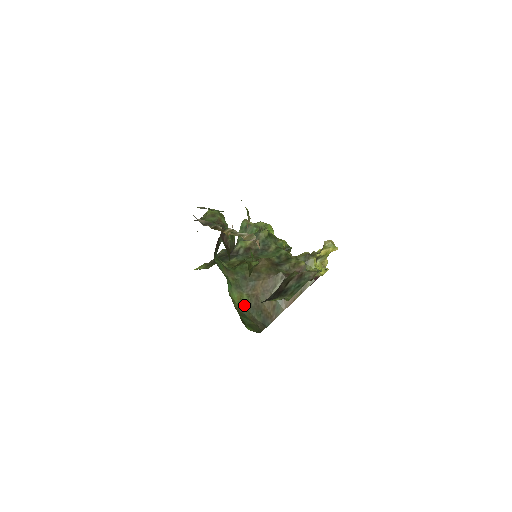
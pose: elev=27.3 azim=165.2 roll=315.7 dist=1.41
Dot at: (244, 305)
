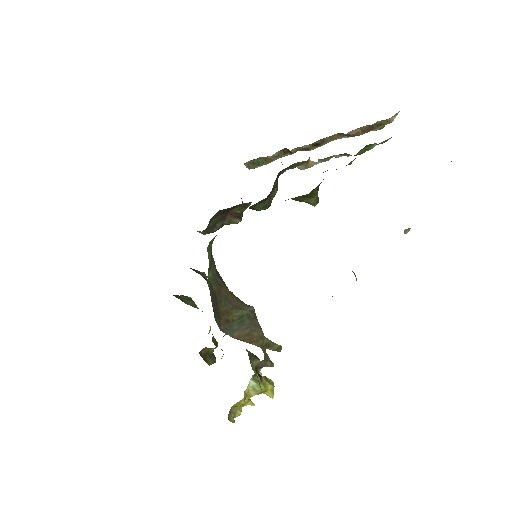
Dot at: (208, 274)
